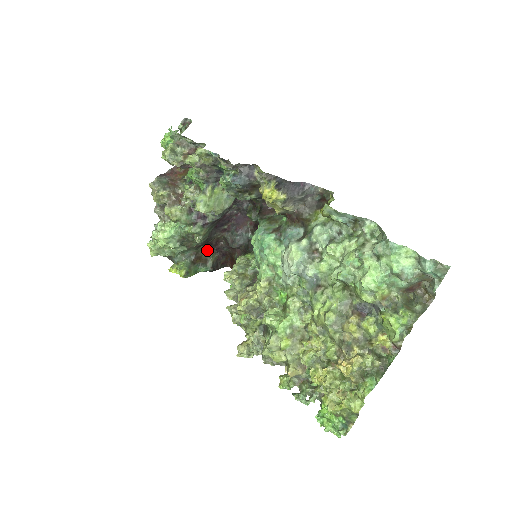
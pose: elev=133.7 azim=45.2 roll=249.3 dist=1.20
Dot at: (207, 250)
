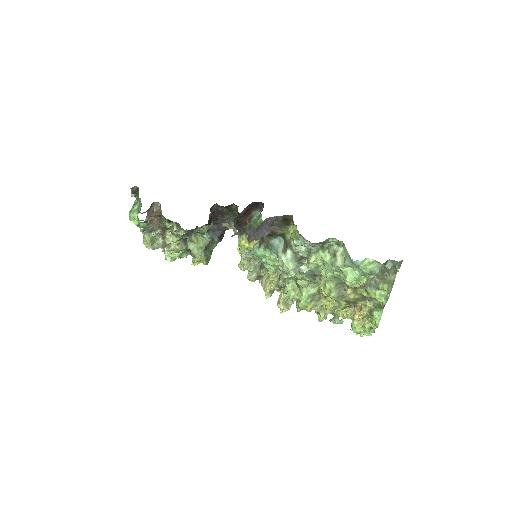
Dot at: occluded
